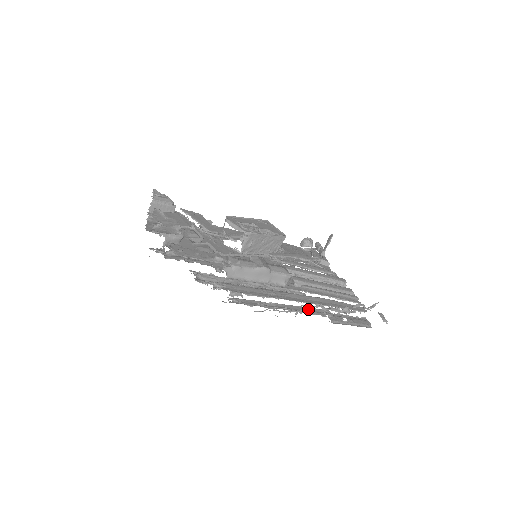
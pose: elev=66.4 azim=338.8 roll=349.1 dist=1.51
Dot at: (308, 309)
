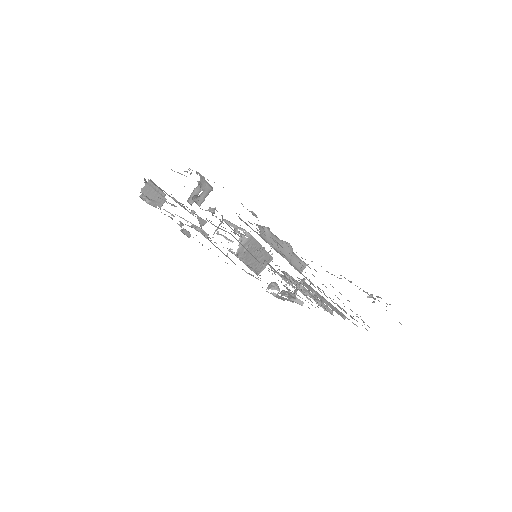
Dot at: occluded
